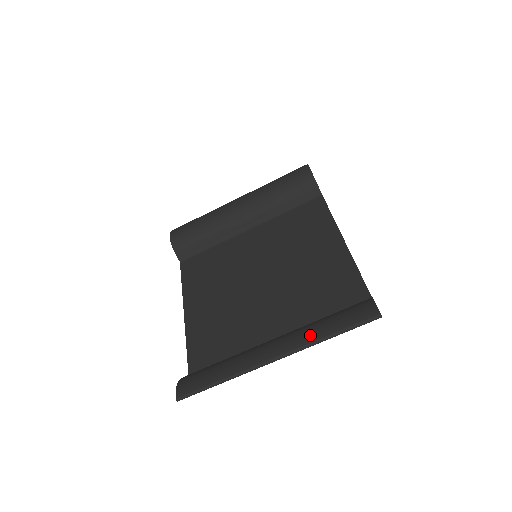
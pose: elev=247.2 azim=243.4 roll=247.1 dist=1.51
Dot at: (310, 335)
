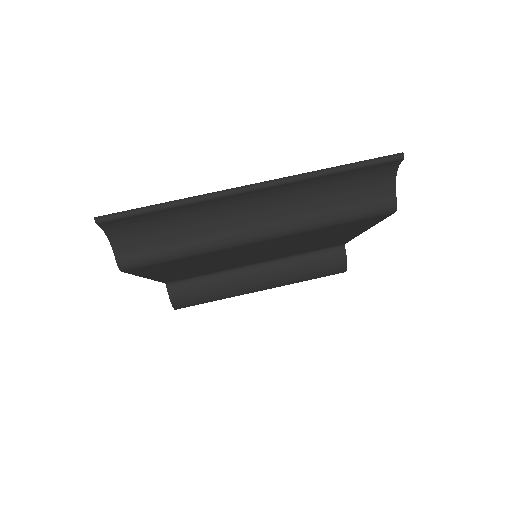
Dot at: occluded
